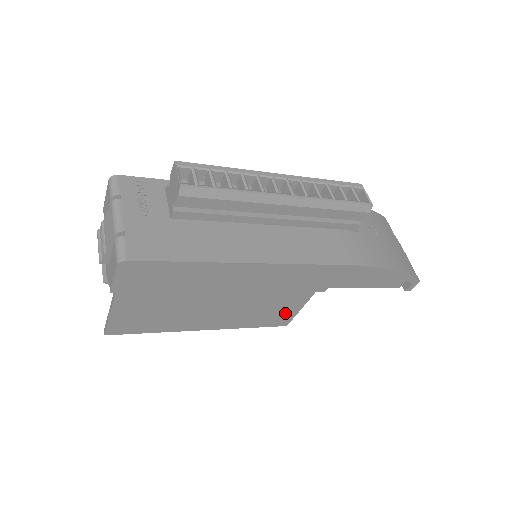
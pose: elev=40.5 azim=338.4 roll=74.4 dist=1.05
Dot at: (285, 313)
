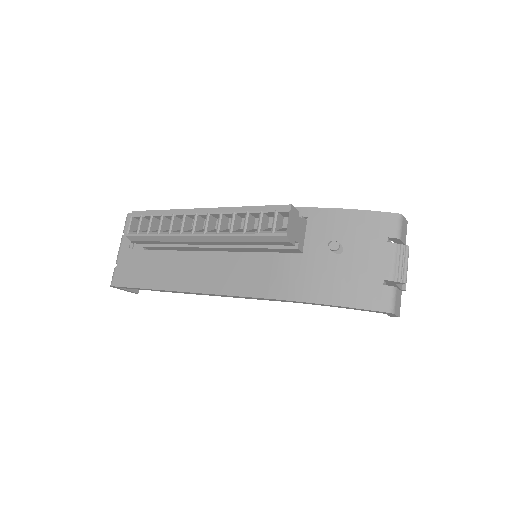
Dot at: occluded
